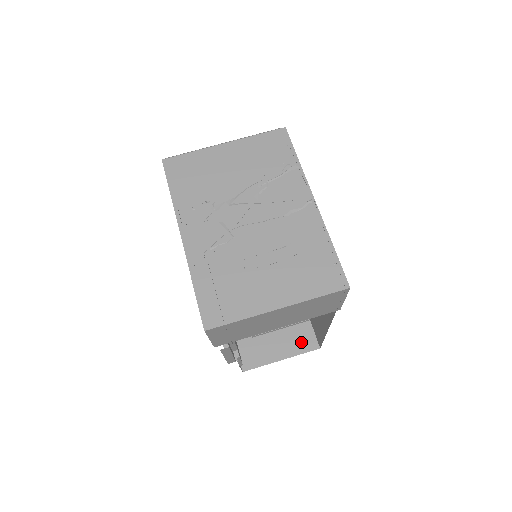
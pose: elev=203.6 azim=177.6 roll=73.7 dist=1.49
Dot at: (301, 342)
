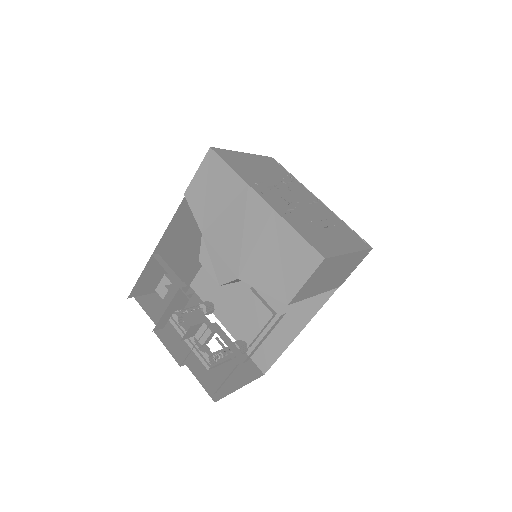
Dot at: (248, 371)
